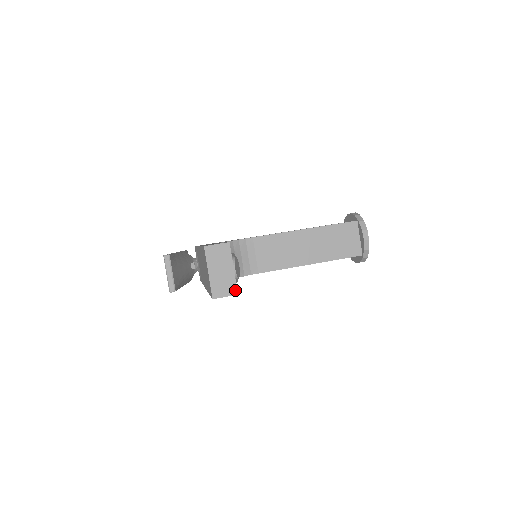
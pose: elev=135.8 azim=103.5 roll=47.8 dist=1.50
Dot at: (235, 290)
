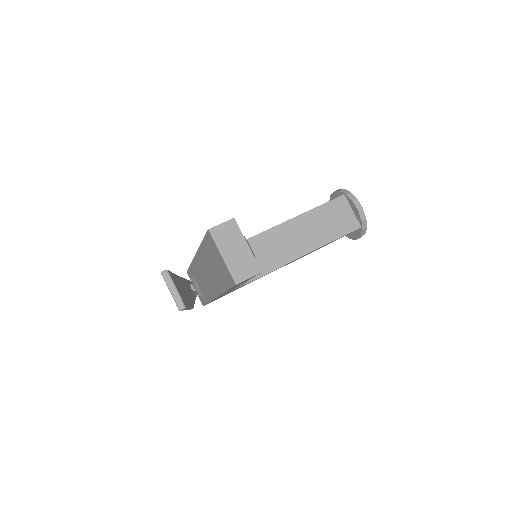
Dot at: (257, 268)
